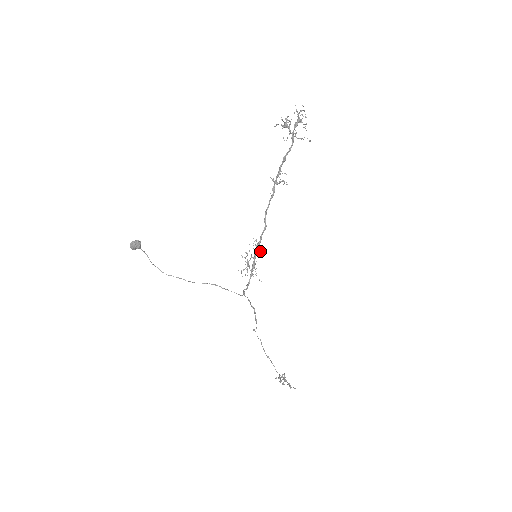
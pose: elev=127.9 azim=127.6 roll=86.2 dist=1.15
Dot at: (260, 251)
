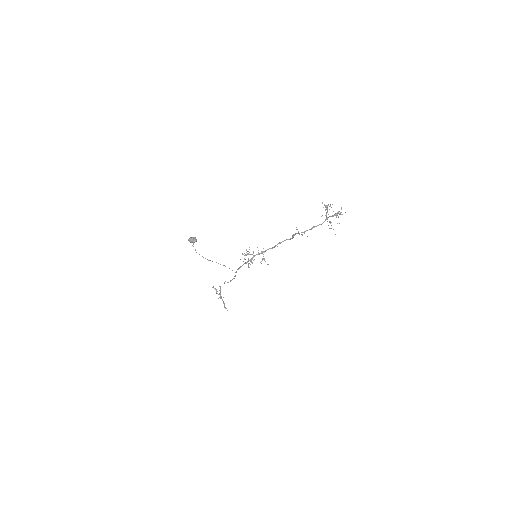
Dot at: occluded
